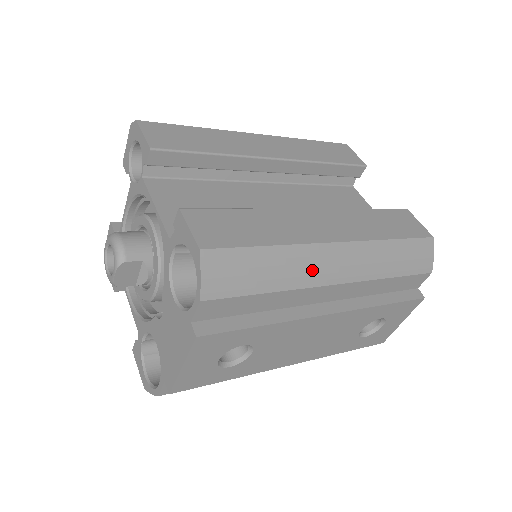
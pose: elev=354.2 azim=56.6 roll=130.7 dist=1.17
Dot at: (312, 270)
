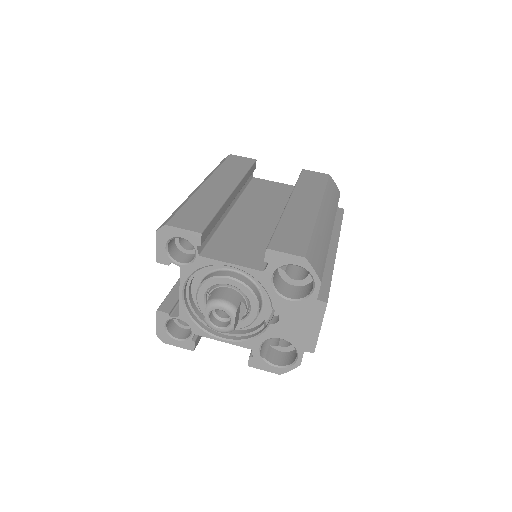
Dot at: (326, 231)
